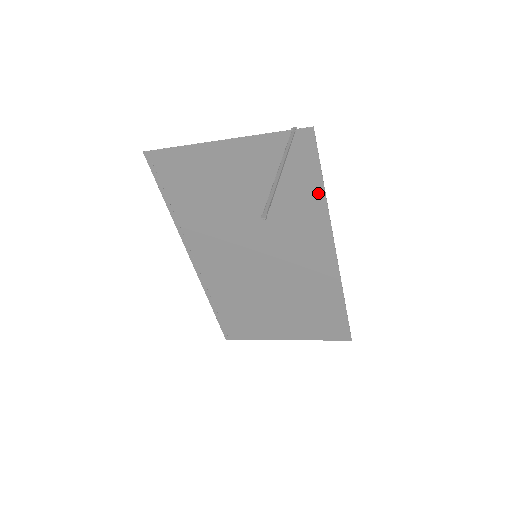
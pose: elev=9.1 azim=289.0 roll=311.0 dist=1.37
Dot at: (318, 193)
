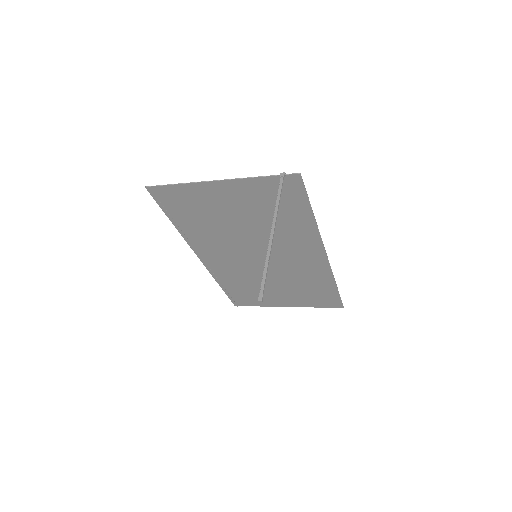
Dot at: (308, 217)
